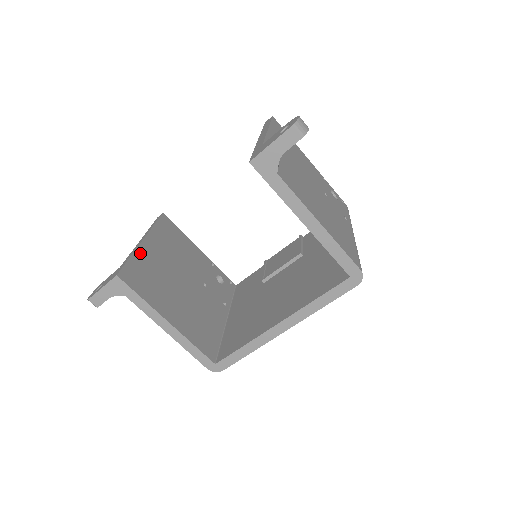
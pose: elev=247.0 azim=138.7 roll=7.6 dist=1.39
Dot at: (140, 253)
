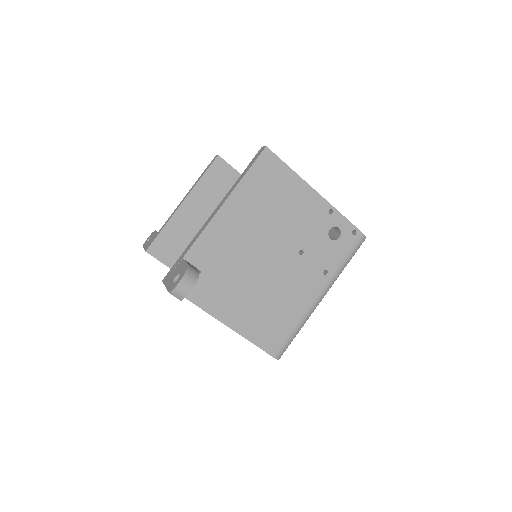
Dot at: (175, 220)
